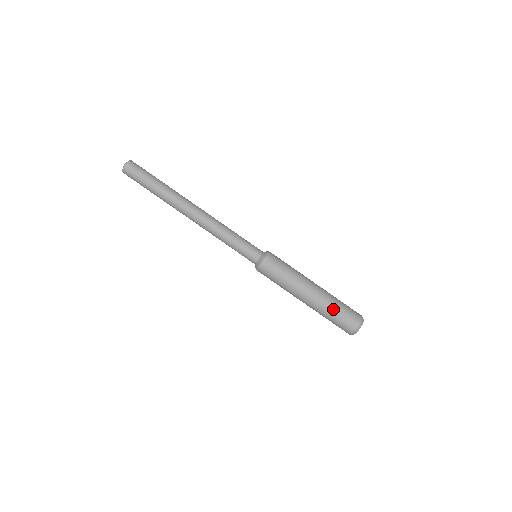
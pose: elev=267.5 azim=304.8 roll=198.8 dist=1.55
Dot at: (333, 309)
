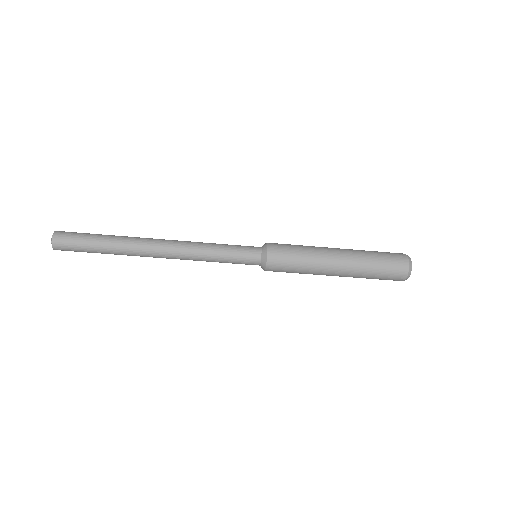
Dot at: (372, 263)
